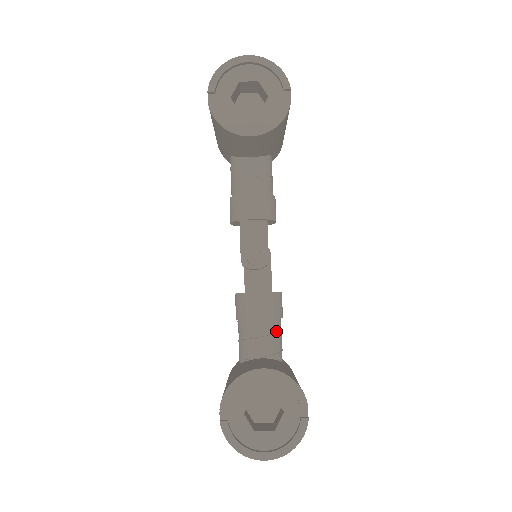
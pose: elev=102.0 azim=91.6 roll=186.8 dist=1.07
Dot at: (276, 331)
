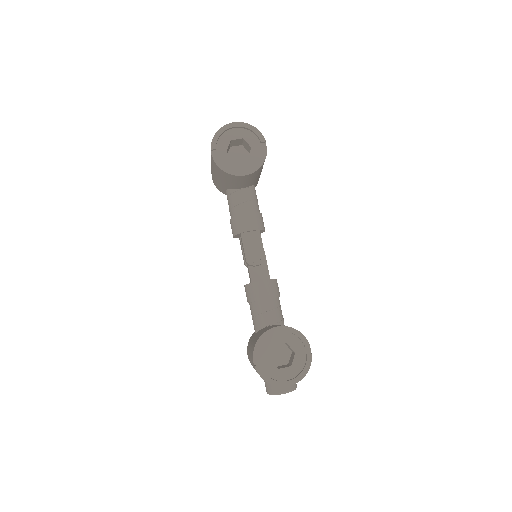
Dot at: (278, 306)
